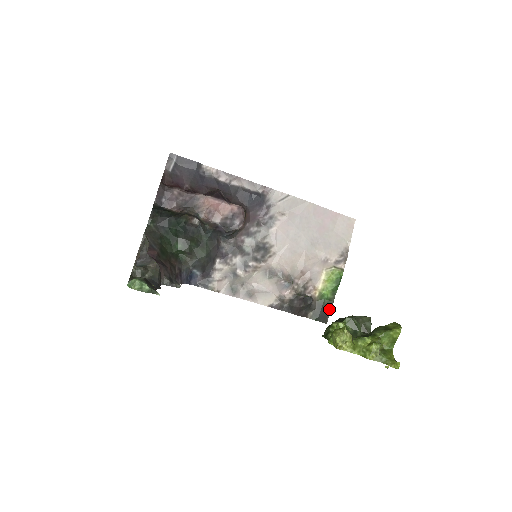
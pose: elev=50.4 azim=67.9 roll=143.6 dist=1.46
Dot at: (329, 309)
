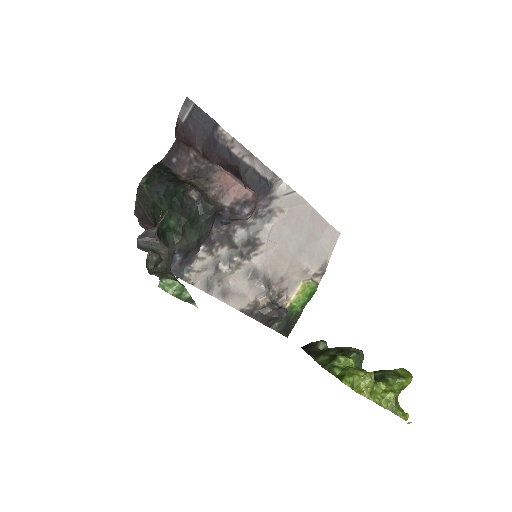
Dot at: (294, 323)
